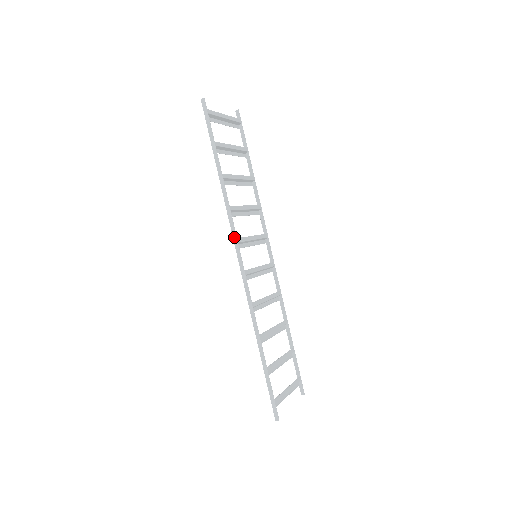
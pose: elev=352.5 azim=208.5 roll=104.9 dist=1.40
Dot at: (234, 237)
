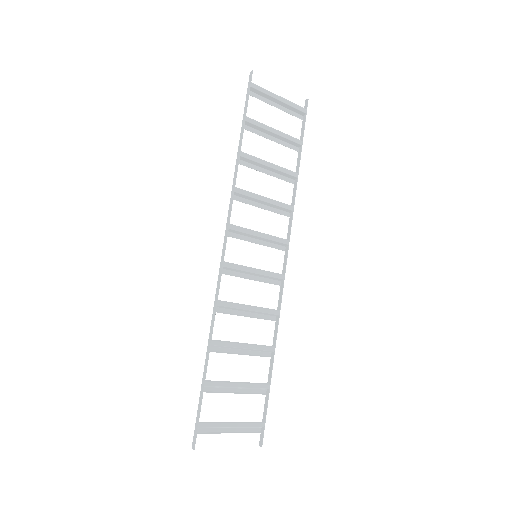
Dot at: (227, 222)
